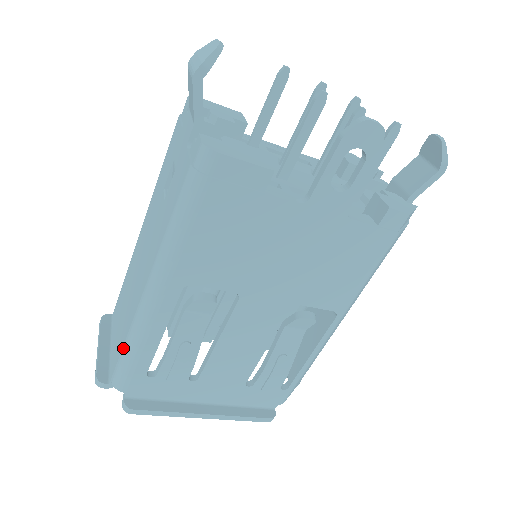
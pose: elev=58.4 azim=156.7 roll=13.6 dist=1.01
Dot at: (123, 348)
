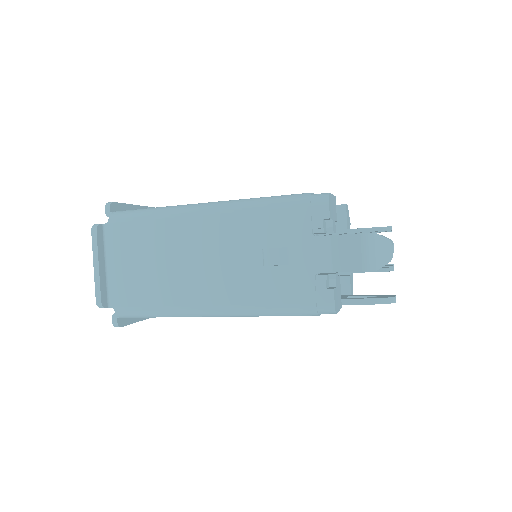
Dot at: (149, 309)
